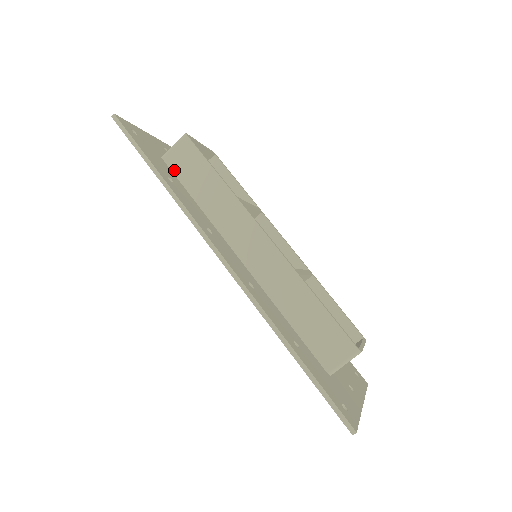
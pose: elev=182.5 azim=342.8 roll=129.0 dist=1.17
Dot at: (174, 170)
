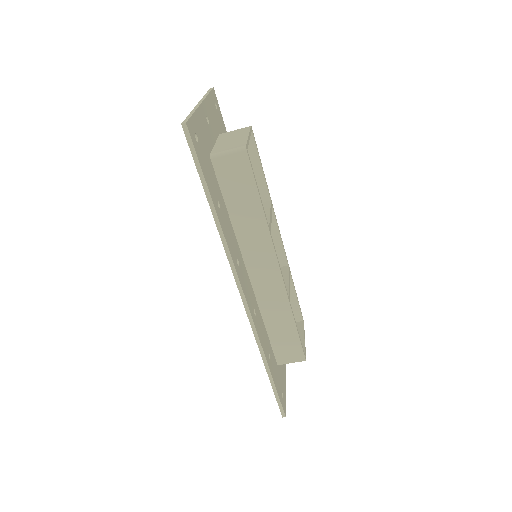
Dot at: (219, 177)
